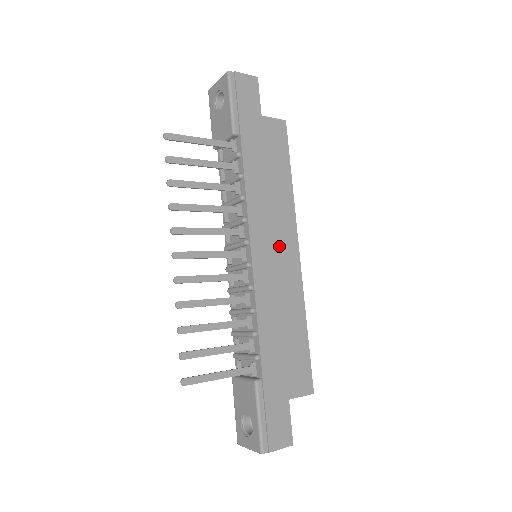
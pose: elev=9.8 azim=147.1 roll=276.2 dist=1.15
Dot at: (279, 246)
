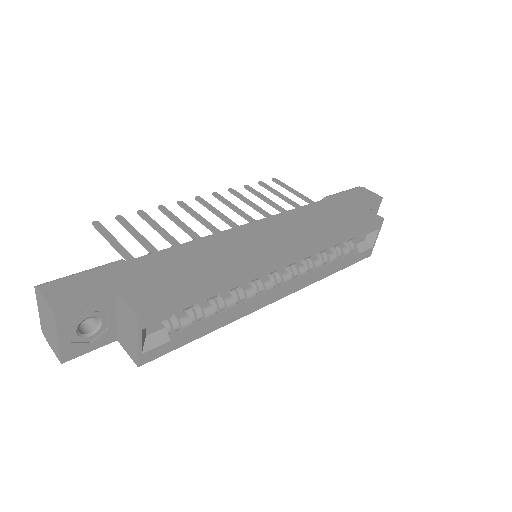
Dot at: (275, 240)
